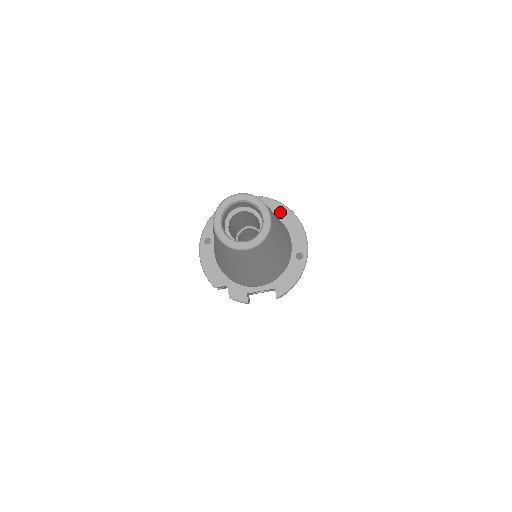
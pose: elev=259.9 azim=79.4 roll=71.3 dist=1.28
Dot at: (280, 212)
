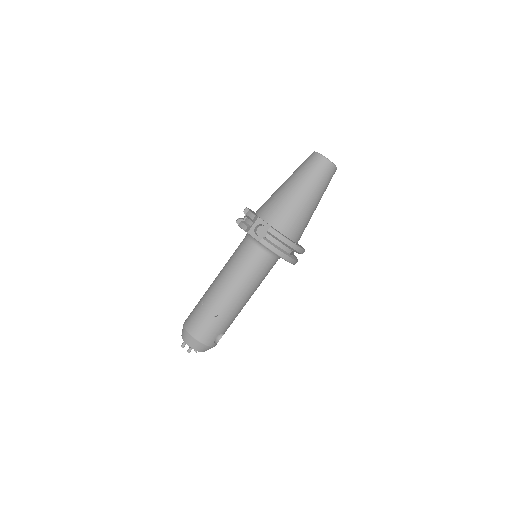
Dot at: occluded
